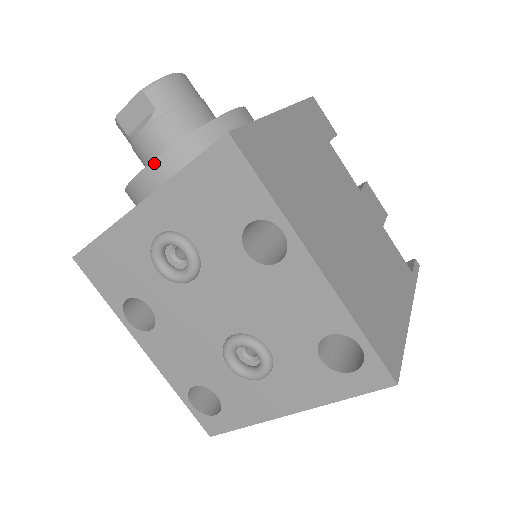
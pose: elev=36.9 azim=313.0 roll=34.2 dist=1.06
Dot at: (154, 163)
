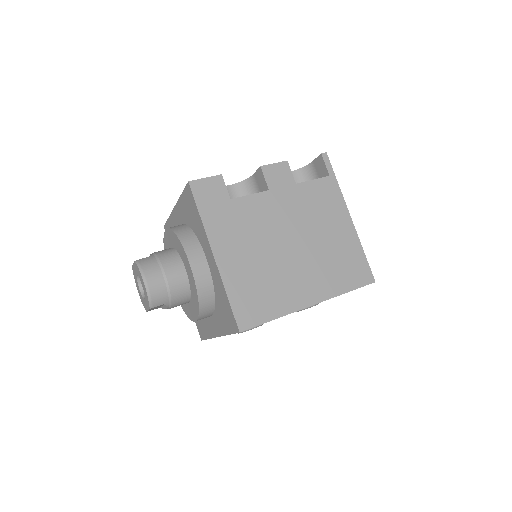
Dot at: occluded
